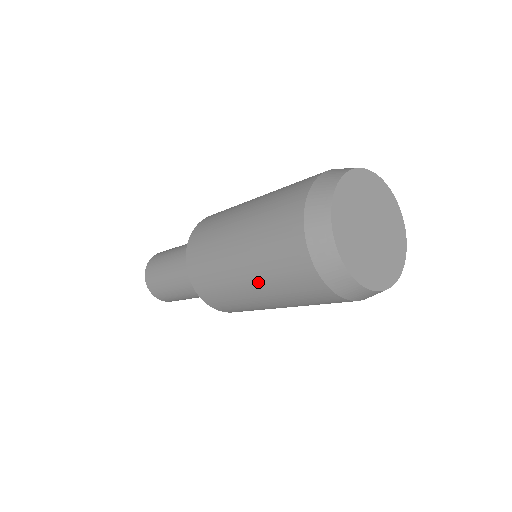
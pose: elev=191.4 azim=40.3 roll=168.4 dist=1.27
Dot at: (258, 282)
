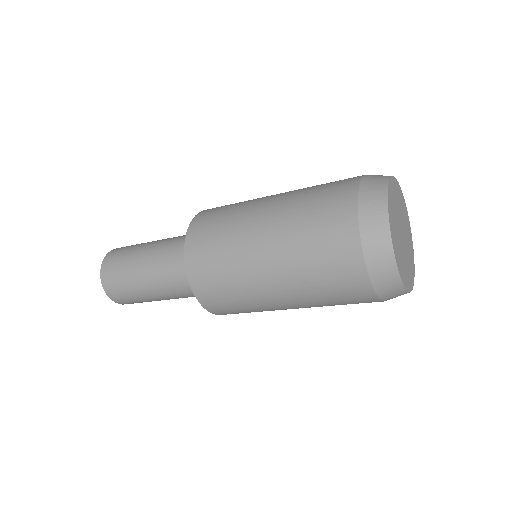
Dot at: occluded
